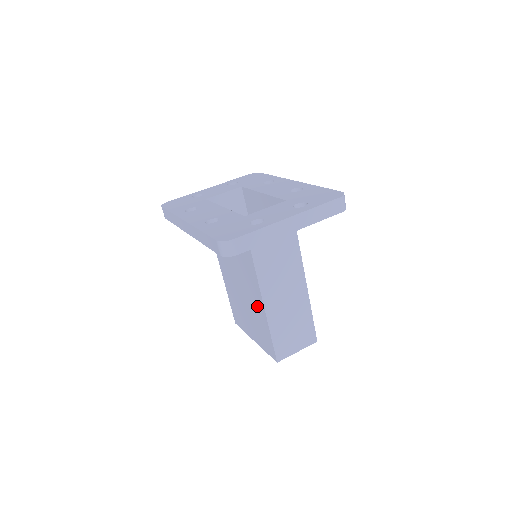
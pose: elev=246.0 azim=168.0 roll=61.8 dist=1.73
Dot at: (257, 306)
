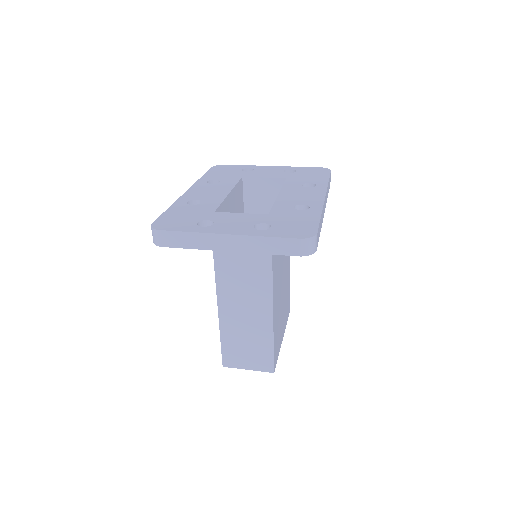
Dot at: occluded
